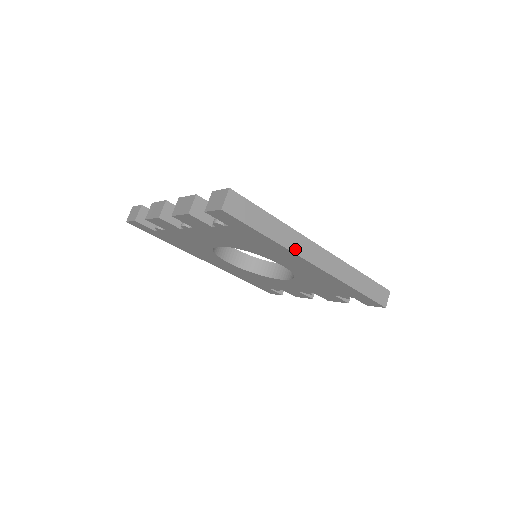
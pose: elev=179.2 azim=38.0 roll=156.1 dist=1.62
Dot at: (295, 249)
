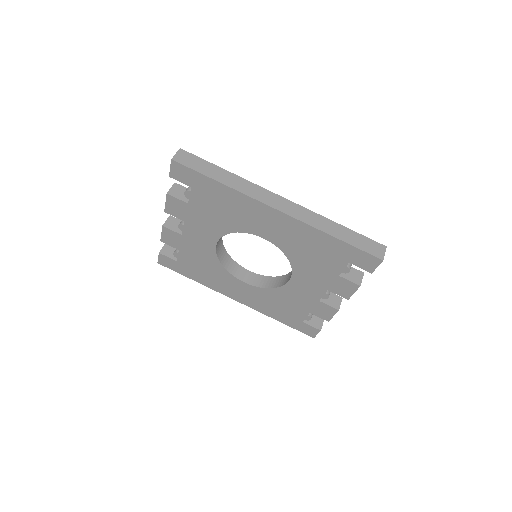
Dot at: (249, 194)
